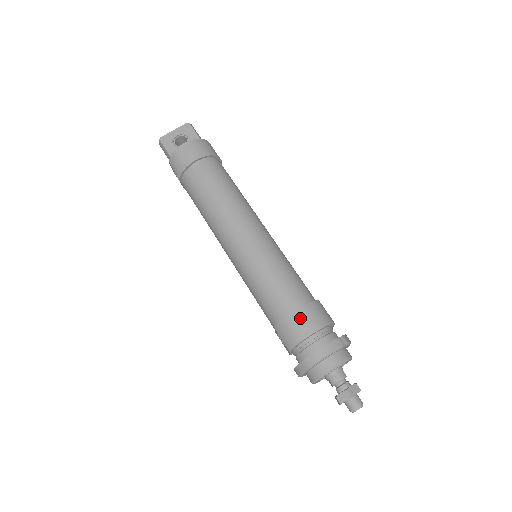
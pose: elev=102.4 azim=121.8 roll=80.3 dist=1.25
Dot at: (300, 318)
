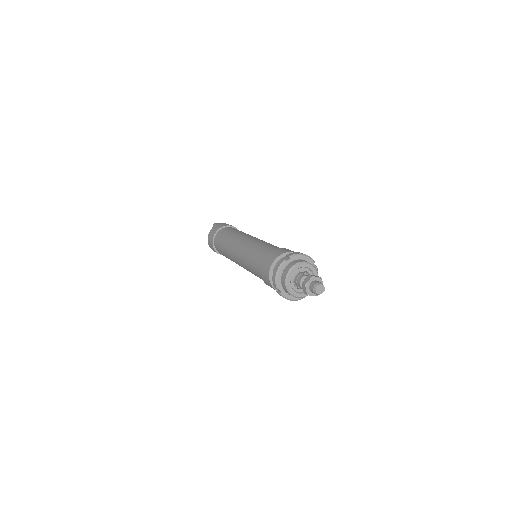
Dot at: (263, 267)
